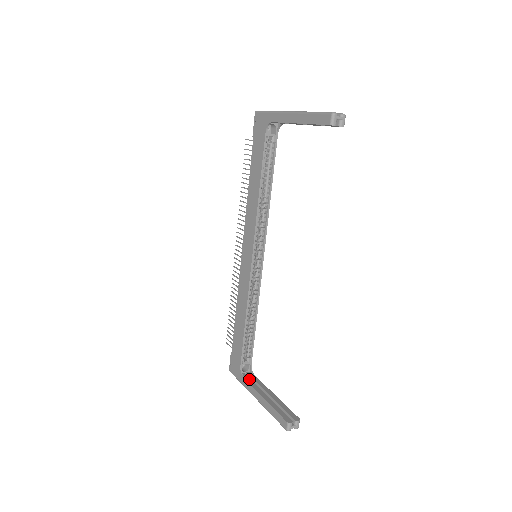
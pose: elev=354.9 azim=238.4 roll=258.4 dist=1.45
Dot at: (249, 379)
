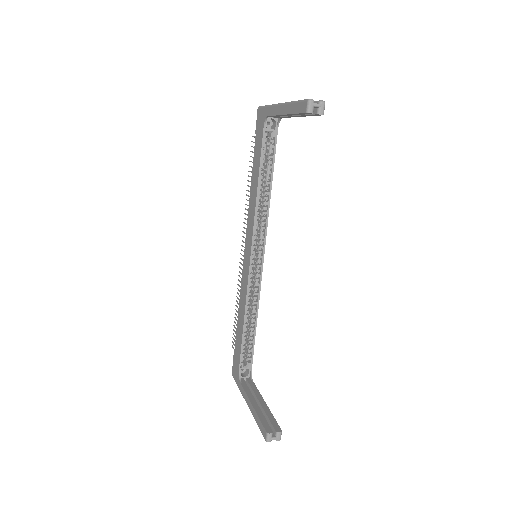
Dot at: (245, 384)
